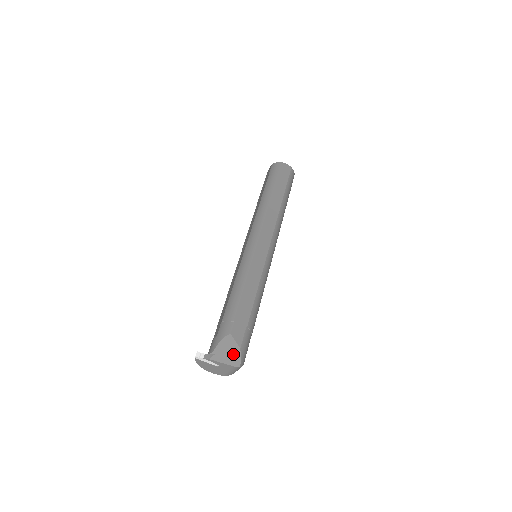
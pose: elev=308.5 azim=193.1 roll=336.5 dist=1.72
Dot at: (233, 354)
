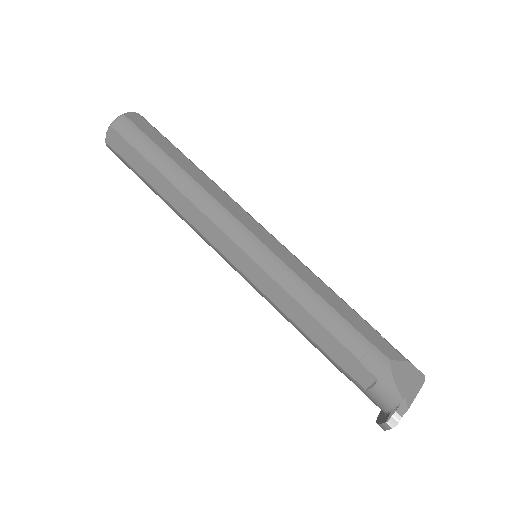
Dot at: (412, 375)
